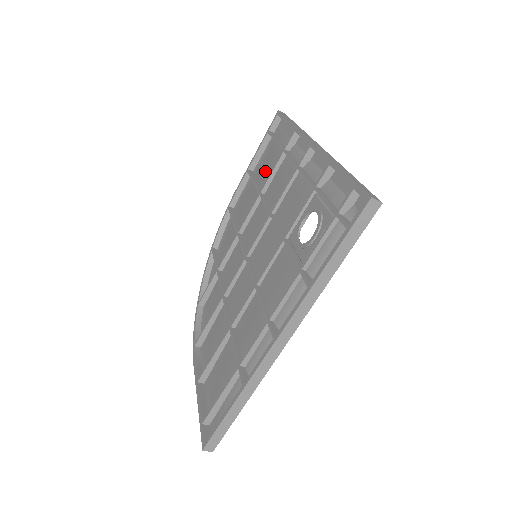
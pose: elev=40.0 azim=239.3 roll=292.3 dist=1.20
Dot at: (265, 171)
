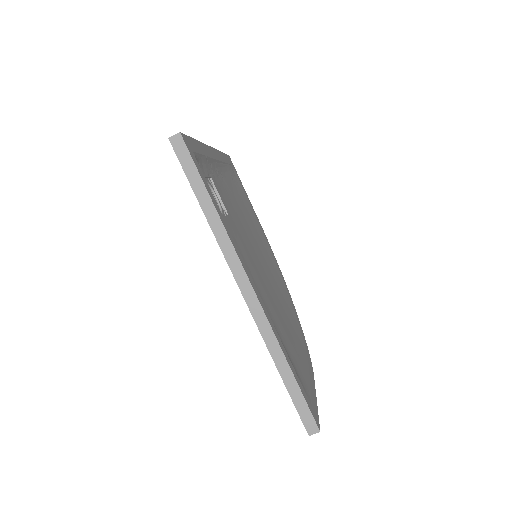
Dot at: occluded
